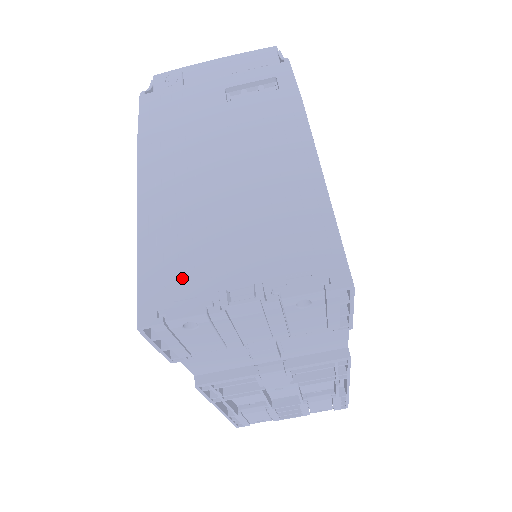
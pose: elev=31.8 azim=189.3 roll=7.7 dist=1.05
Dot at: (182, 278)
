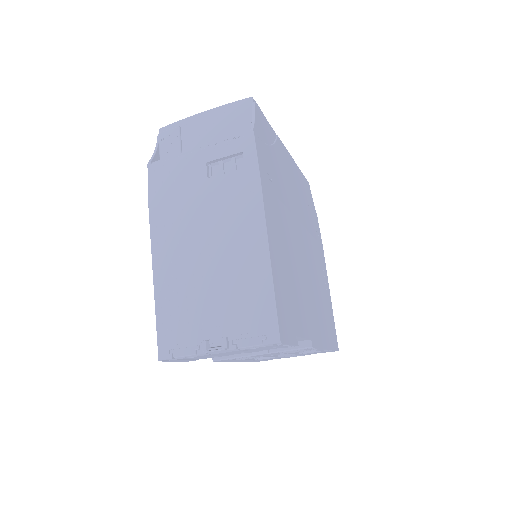
Dot at: (181, 328)
